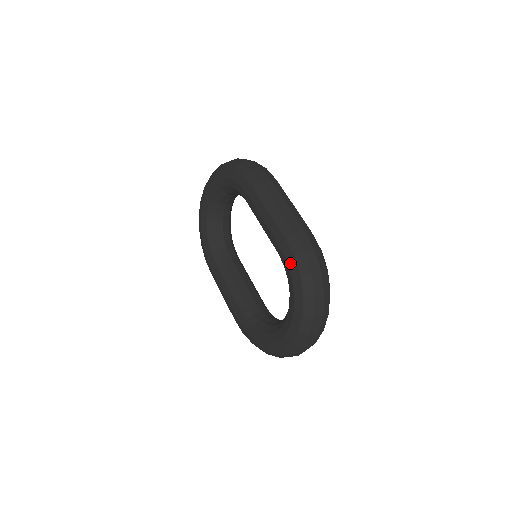
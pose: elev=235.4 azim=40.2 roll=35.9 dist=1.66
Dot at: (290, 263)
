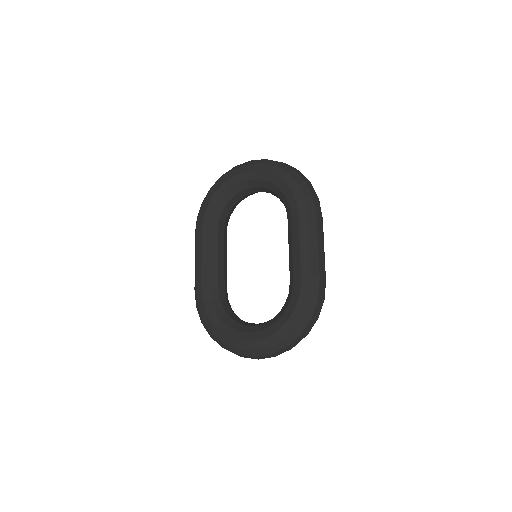
Dot at: (302, 298)
